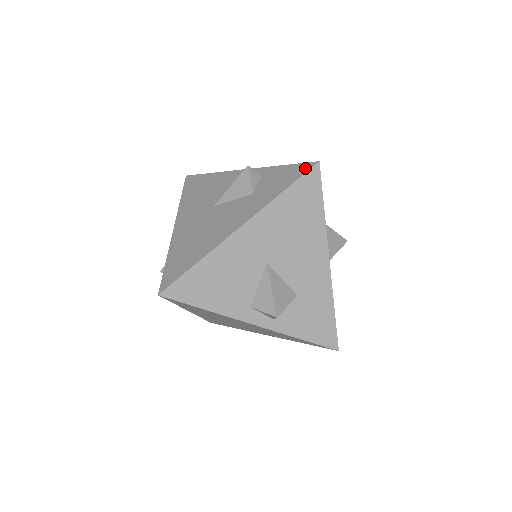
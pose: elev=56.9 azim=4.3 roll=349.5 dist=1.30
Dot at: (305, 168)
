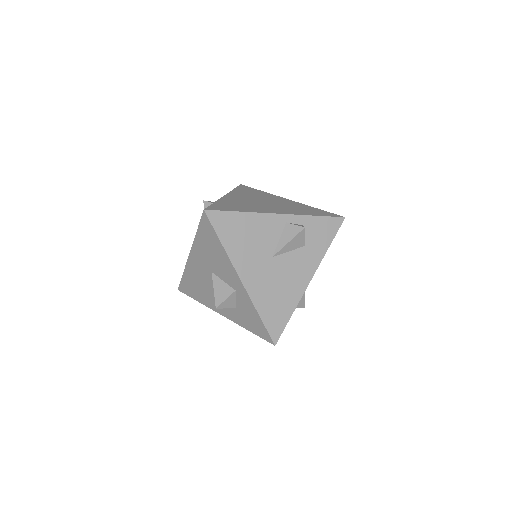
Dot at: (338, 223)
